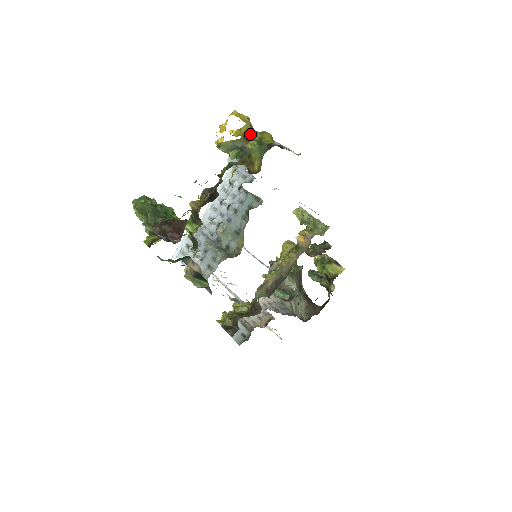
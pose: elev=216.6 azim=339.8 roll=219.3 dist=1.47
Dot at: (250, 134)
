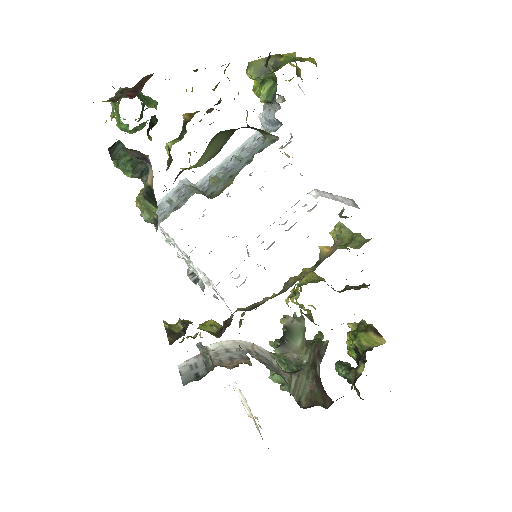
Dot at: occluded
